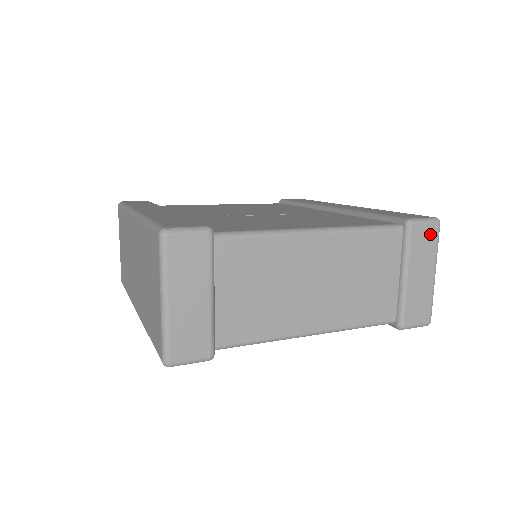
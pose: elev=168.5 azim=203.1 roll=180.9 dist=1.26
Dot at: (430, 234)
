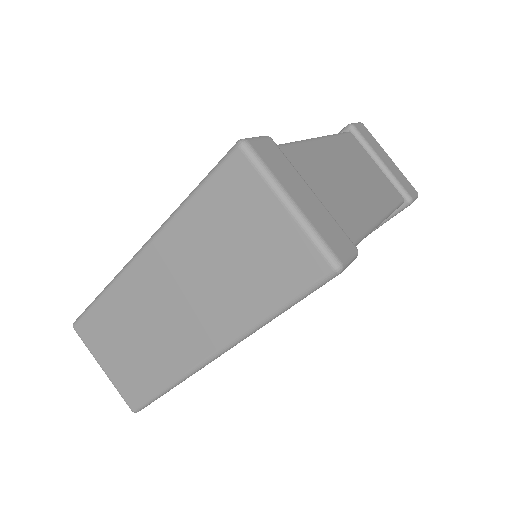
Dot at: (366, 131)
